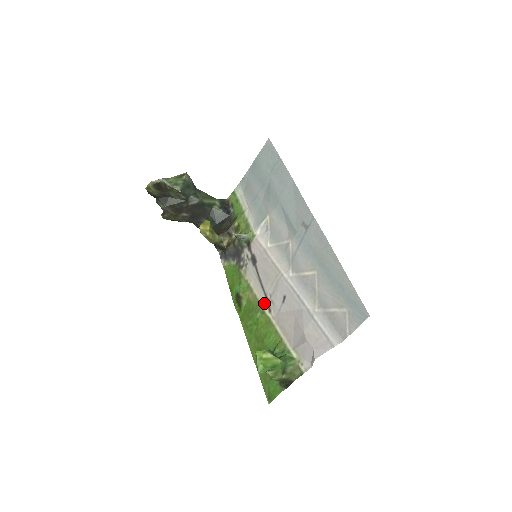
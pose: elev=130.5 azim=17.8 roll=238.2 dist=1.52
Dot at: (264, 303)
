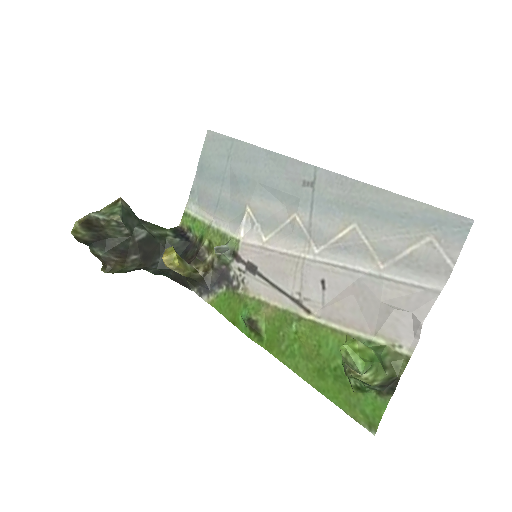
Dot at: (294, 308)
